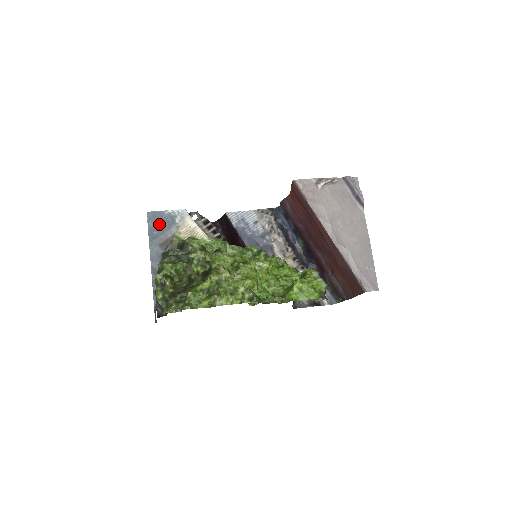
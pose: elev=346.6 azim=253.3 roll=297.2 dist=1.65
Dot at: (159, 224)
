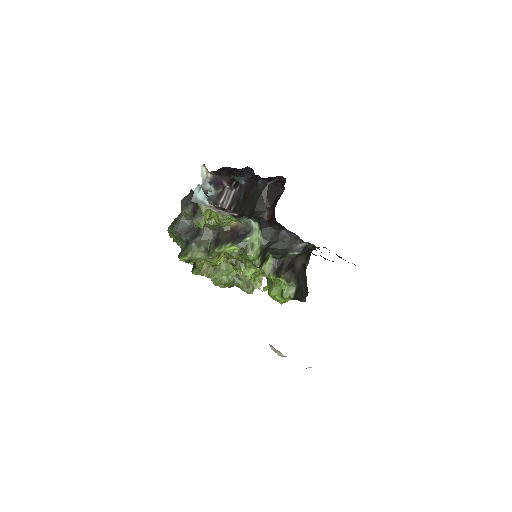
Dot at: occluded
